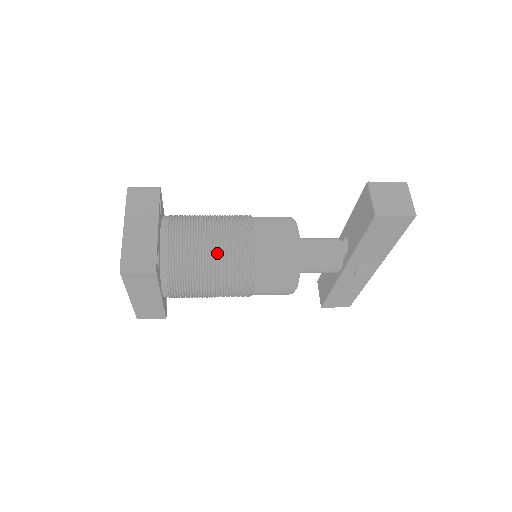
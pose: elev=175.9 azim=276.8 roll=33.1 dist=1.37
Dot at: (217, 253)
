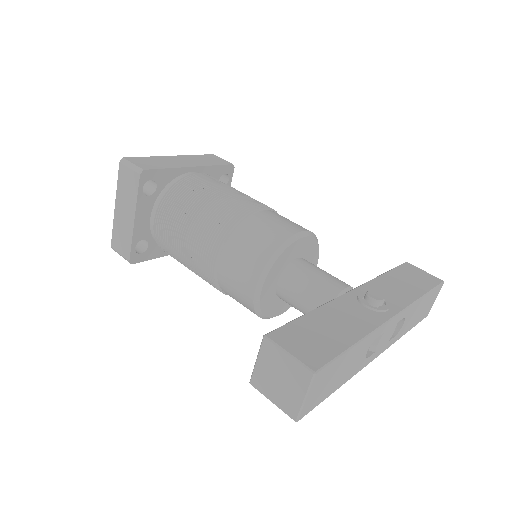
Dot at: (187, 261)
